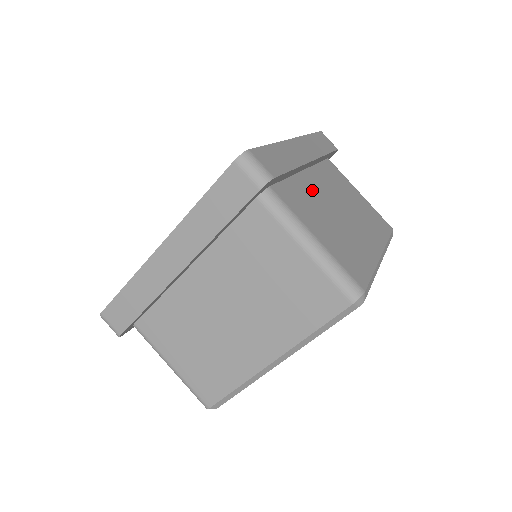
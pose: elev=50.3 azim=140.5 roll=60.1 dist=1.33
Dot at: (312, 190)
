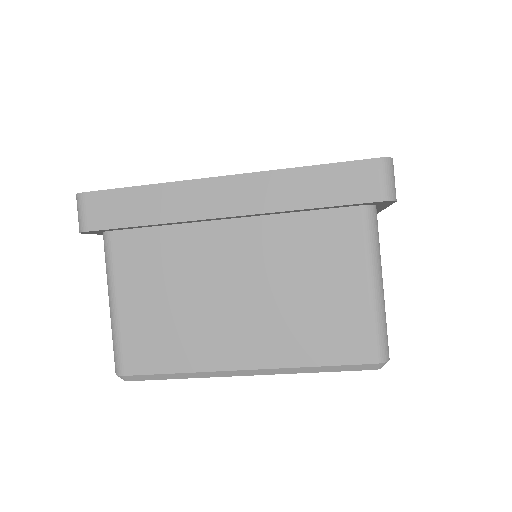
Dot at: occluded
